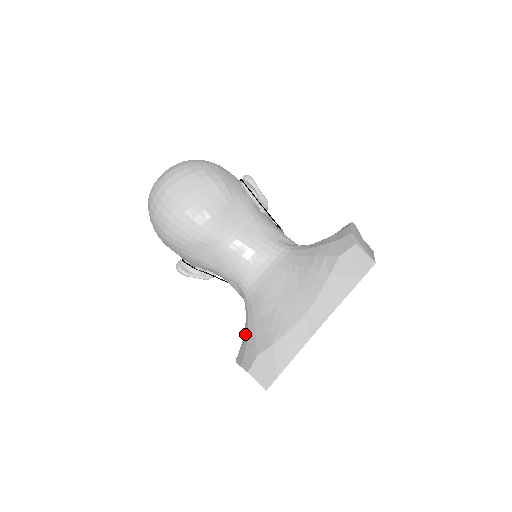
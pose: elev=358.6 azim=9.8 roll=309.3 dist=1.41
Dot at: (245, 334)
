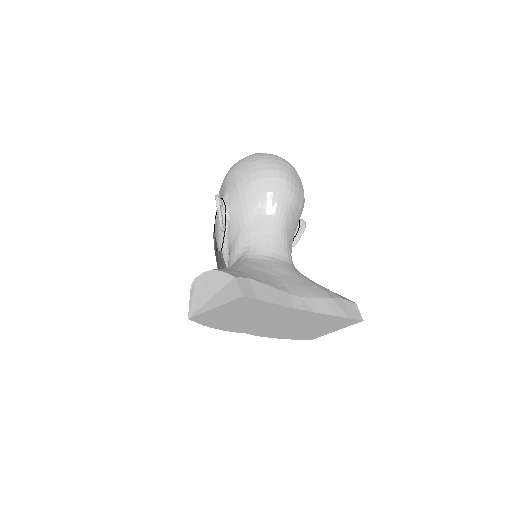
Dot at: (233, 267)
